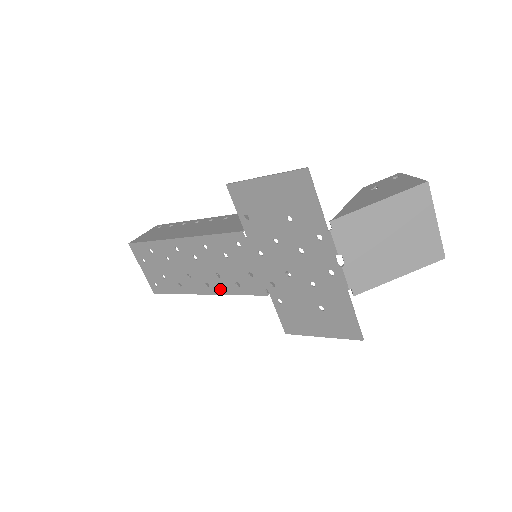
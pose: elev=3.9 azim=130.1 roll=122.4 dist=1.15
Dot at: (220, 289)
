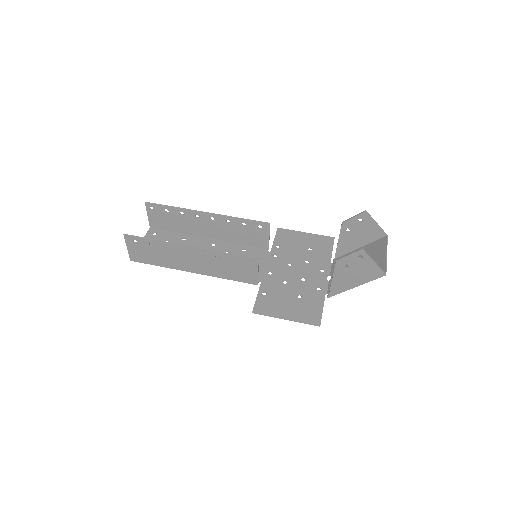
Dot at: (226, 245)
